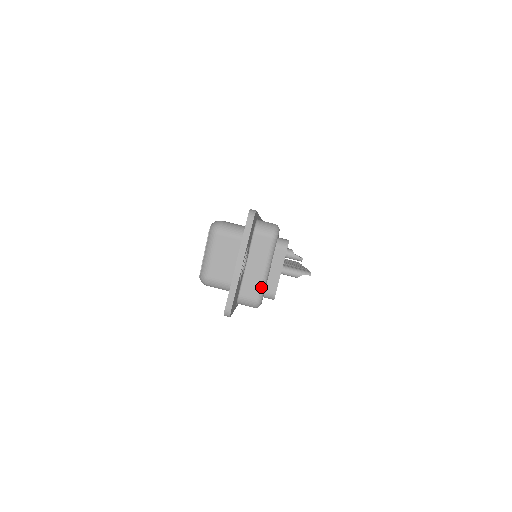
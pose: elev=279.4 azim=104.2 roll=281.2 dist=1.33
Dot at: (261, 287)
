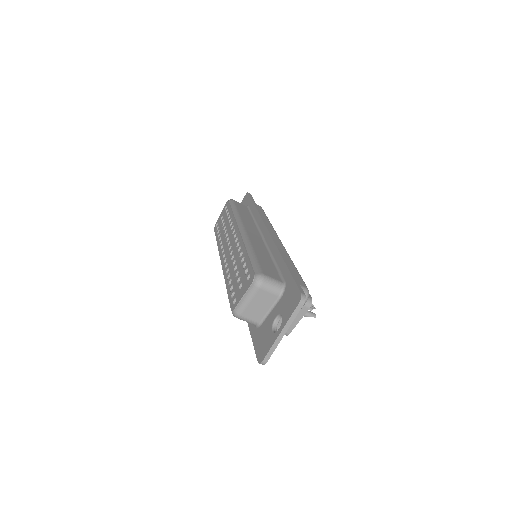
Dot at: occluded
